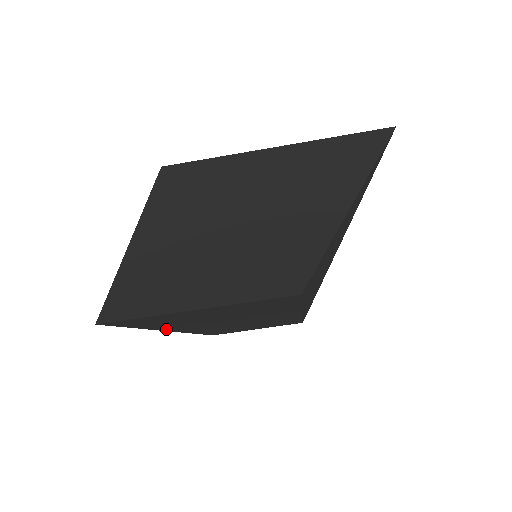
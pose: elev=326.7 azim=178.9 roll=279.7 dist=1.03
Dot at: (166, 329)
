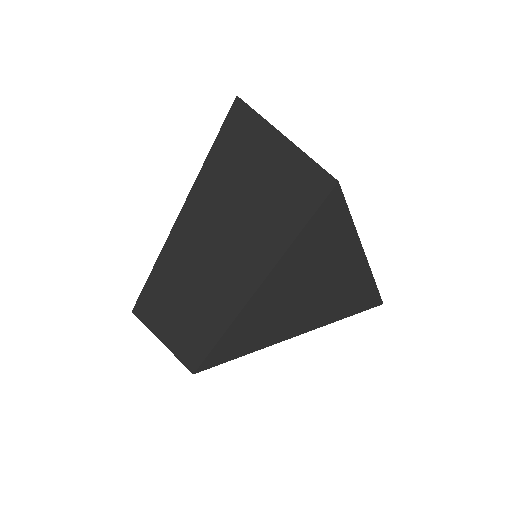
Dot at: (194, 195)
